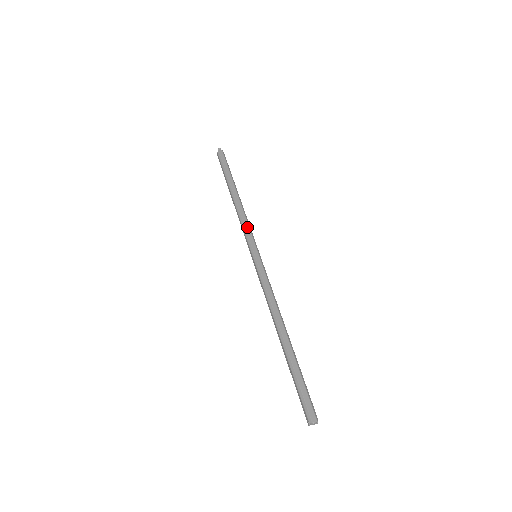
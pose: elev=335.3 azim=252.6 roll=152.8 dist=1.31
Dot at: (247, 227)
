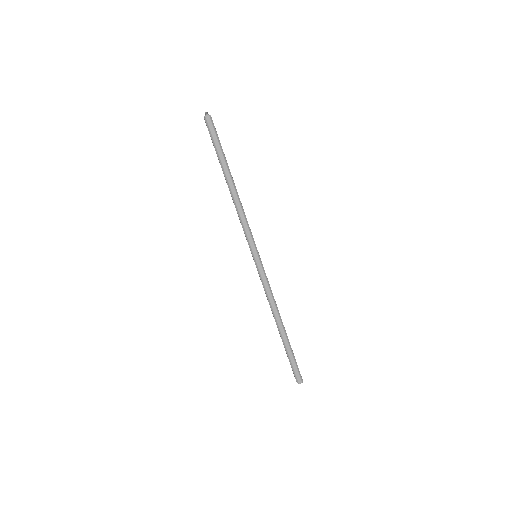
Dot at: (246, 227)
